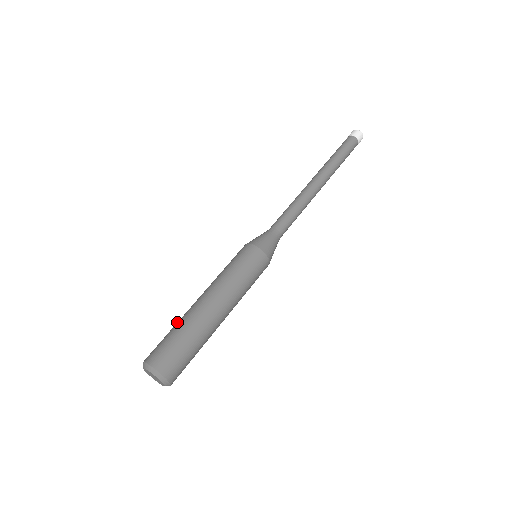
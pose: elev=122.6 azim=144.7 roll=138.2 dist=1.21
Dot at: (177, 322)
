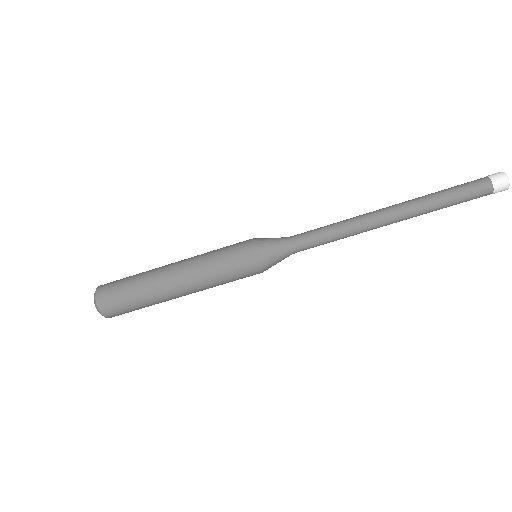
Dot at: (143, 272)
